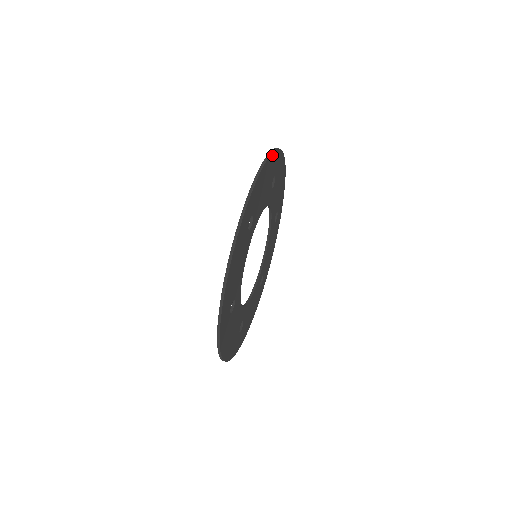
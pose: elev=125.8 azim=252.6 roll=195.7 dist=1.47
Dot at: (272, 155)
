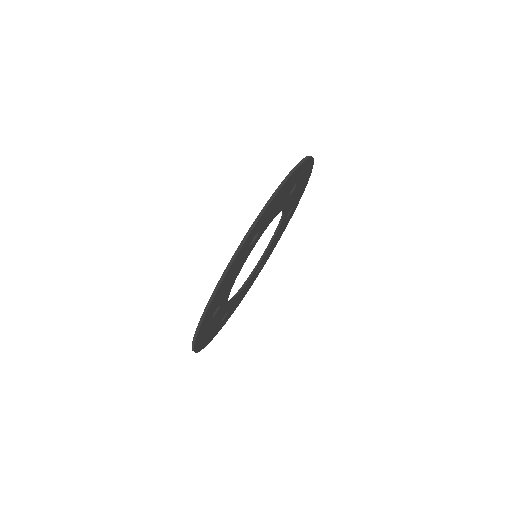
Dot at: (297, 169)
